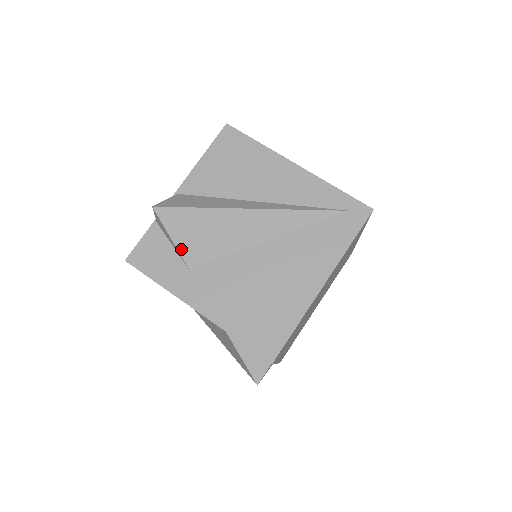
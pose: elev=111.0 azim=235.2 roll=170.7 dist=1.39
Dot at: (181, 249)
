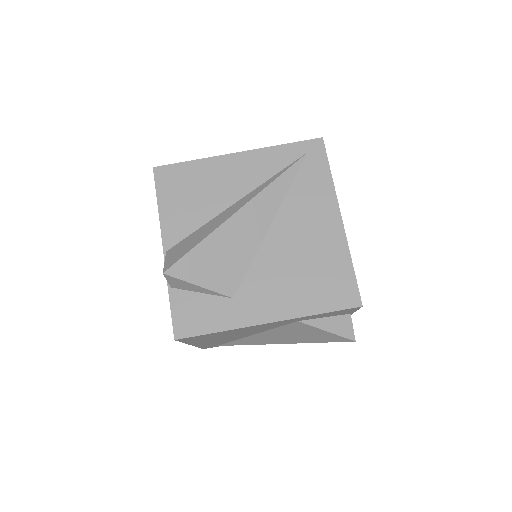
Dot at: (214, 288)
